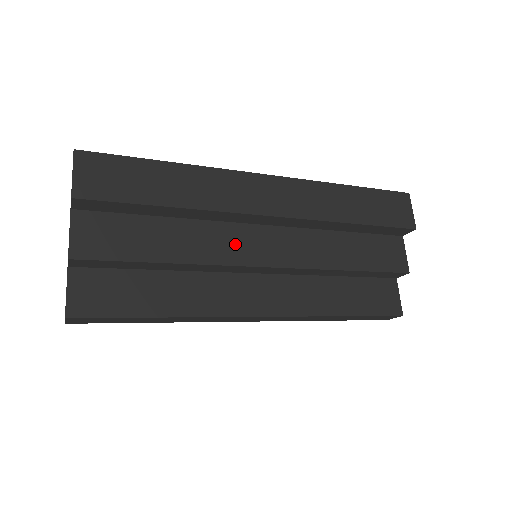
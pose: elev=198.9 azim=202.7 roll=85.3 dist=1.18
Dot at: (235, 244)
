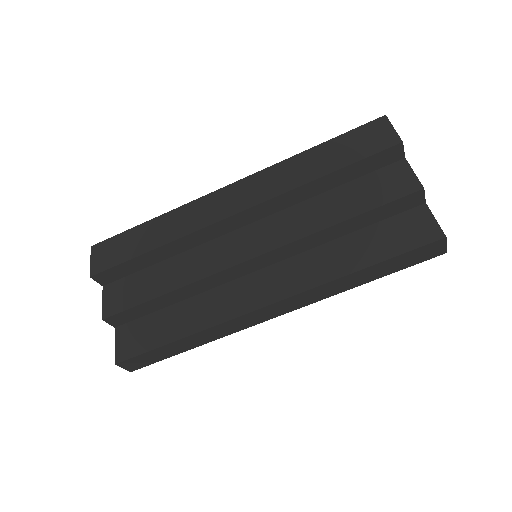
Dot at: (221, 254)
